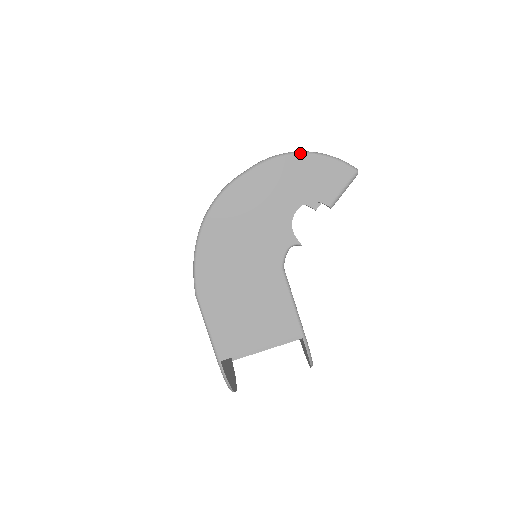
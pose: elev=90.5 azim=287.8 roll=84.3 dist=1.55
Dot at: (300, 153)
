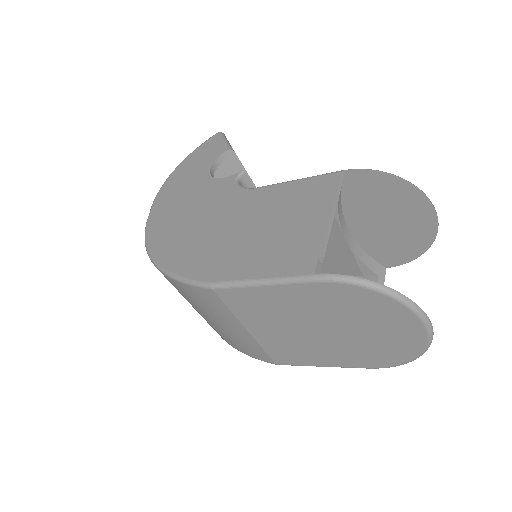
Dot at: (173, 171)
